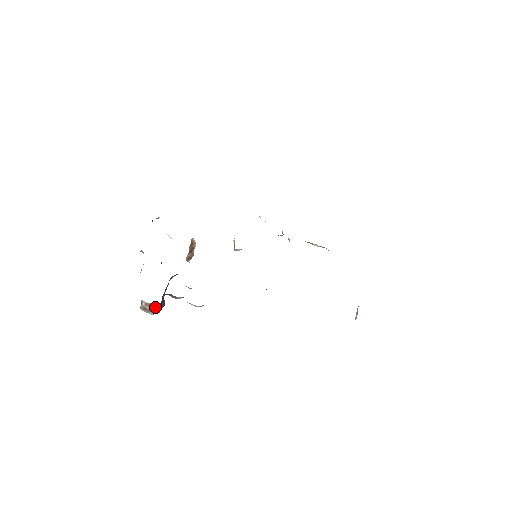
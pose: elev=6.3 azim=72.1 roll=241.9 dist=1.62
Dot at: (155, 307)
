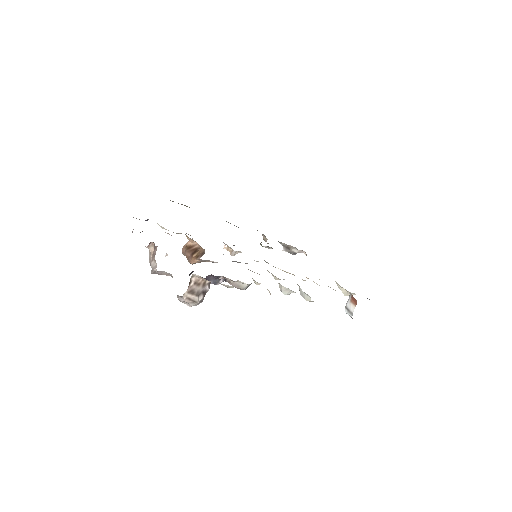
Dot at: (206, 286)
